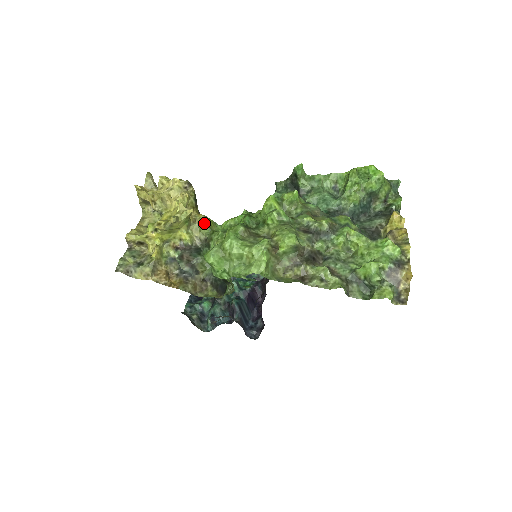
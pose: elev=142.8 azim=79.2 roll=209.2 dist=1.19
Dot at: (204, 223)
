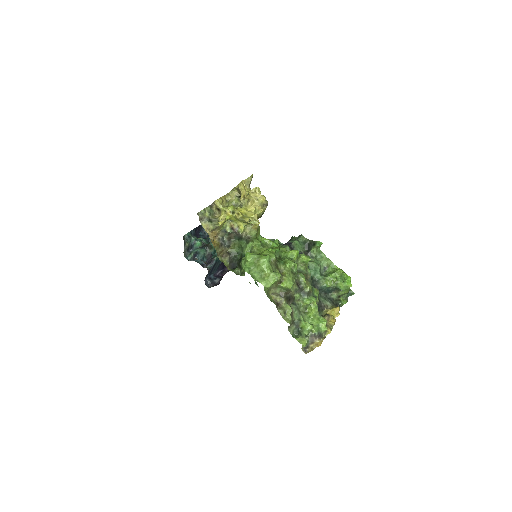
Dot at: (256, 230)
